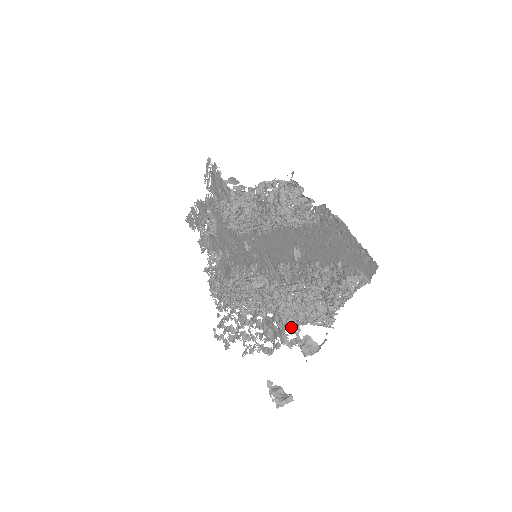
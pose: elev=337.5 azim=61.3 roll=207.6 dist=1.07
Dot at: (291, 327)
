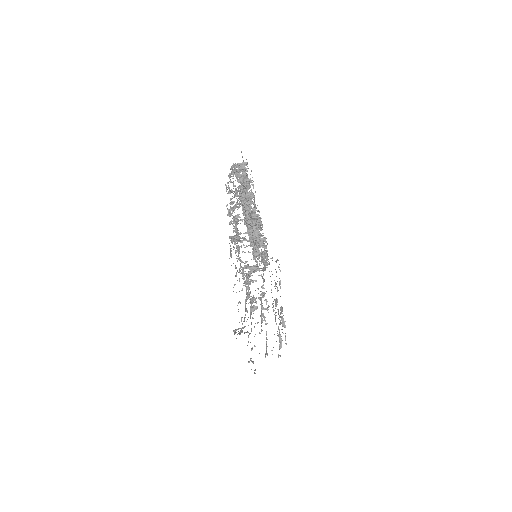
Dot at: occluded
